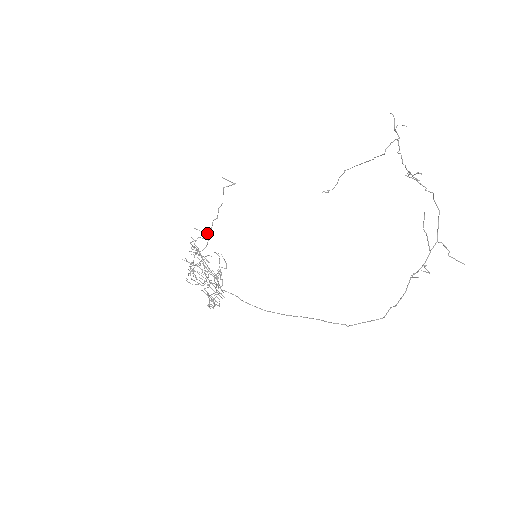
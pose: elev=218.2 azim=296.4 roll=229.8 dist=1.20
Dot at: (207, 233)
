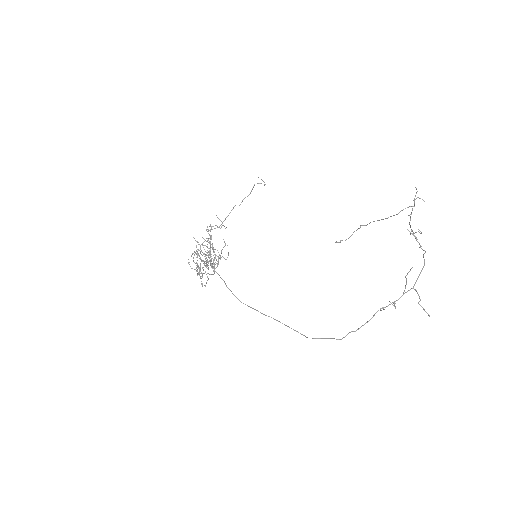
Dot at: occluded
